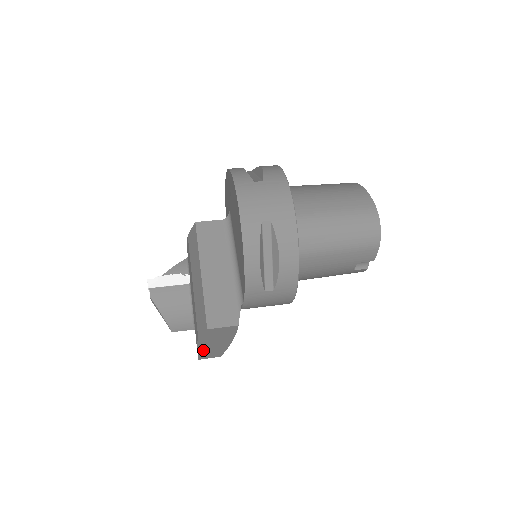
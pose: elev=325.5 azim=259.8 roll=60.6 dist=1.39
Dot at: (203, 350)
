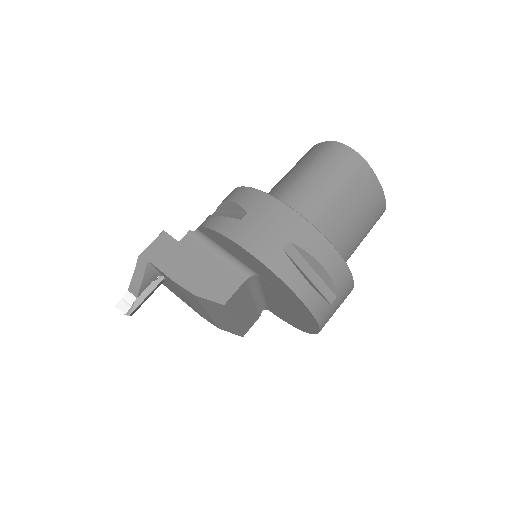
Dot at: occluded
